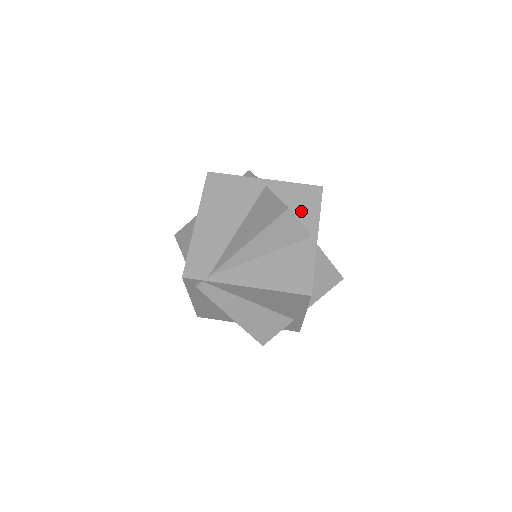
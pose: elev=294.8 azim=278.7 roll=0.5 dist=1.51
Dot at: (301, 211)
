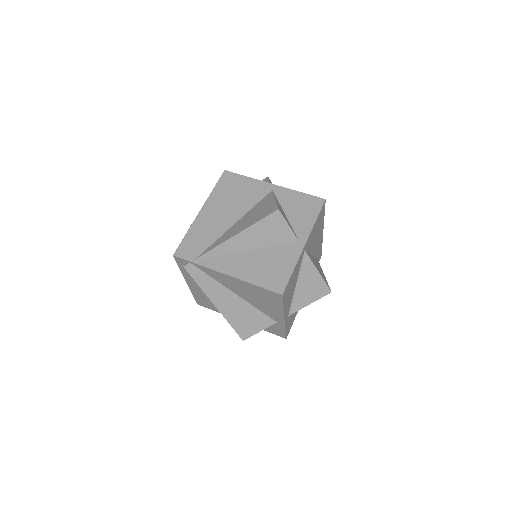
Dot at: (297, 218)
